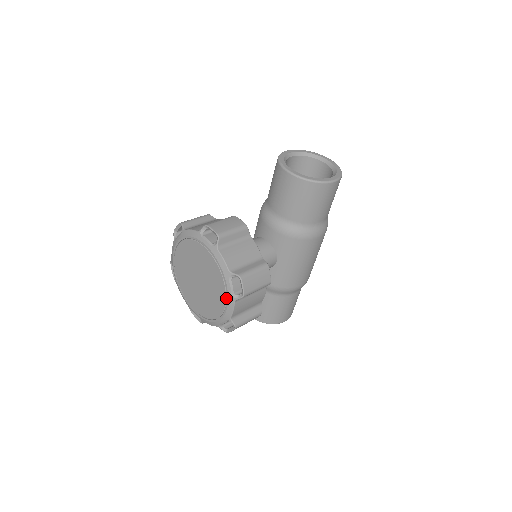
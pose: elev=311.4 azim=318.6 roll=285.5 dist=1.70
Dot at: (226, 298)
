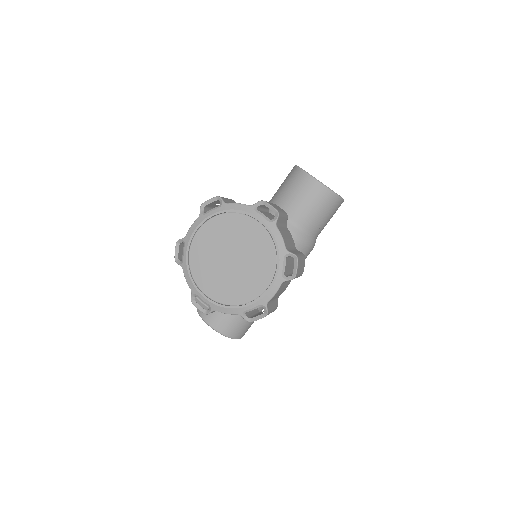
Dot at: (272, 279)
